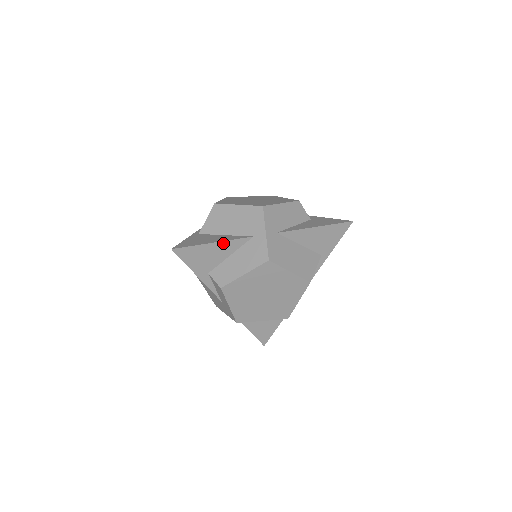
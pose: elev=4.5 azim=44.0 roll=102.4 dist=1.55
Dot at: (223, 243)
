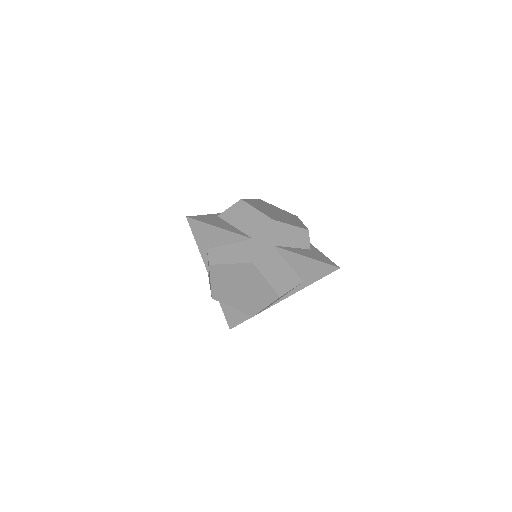
Dot at: (227, 232)
